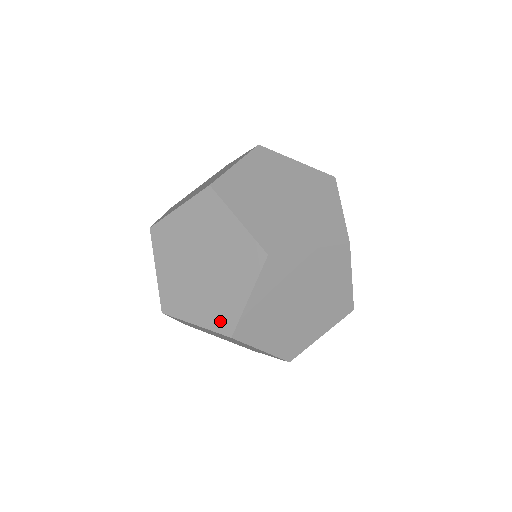
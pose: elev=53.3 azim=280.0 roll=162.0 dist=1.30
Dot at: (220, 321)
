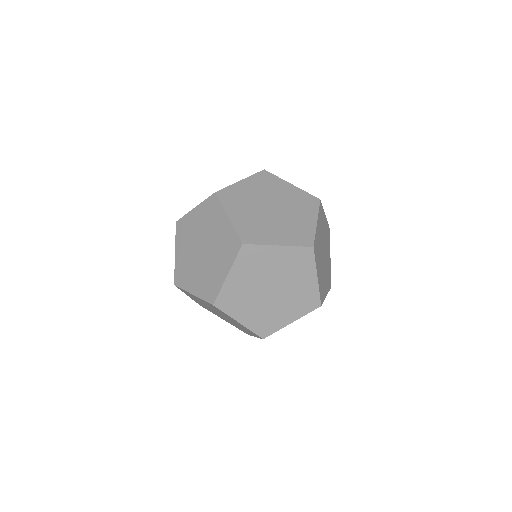
Dot at: (208, 292)
